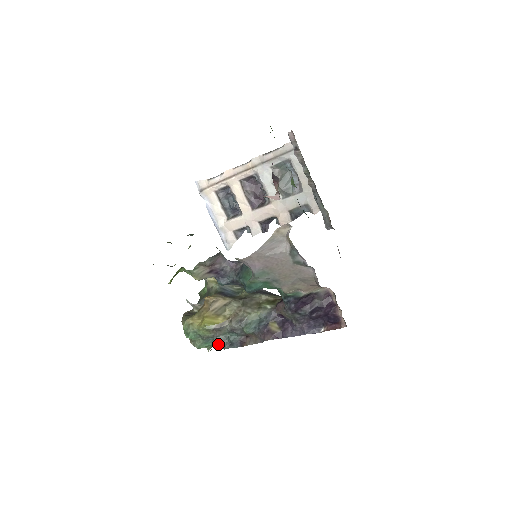
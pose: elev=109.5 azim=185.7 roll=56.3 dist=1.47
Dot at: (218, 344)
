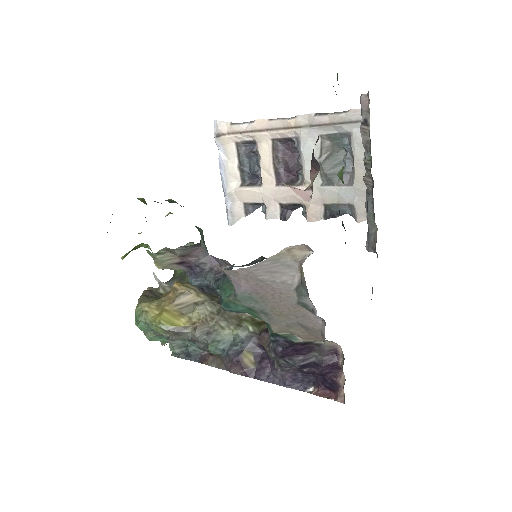
Dot at: (171, 349)
